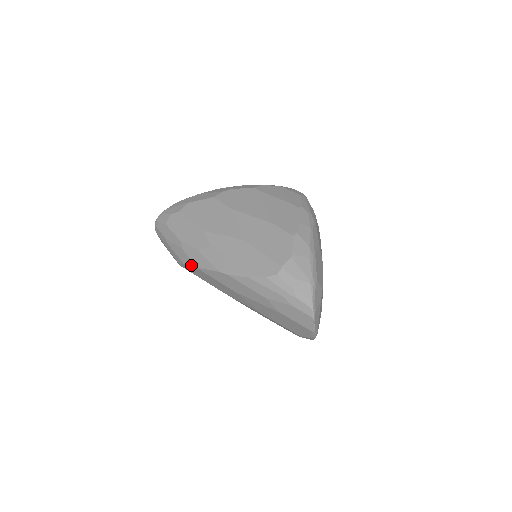
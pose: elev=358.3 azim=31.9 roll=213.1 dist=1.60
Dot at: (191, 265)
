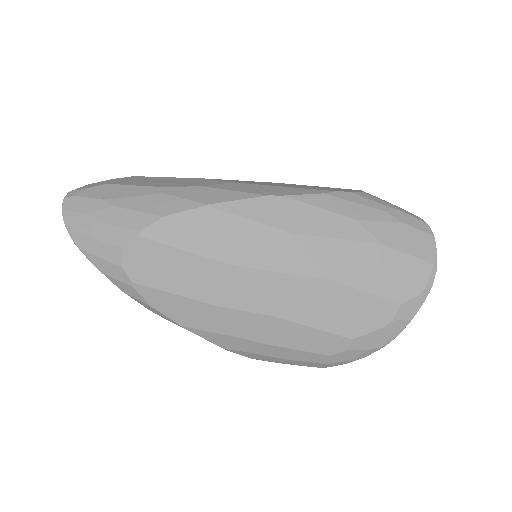
Dot at: (190, 207)
